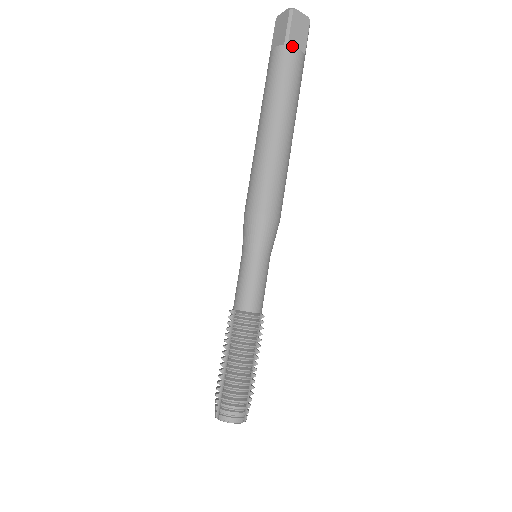
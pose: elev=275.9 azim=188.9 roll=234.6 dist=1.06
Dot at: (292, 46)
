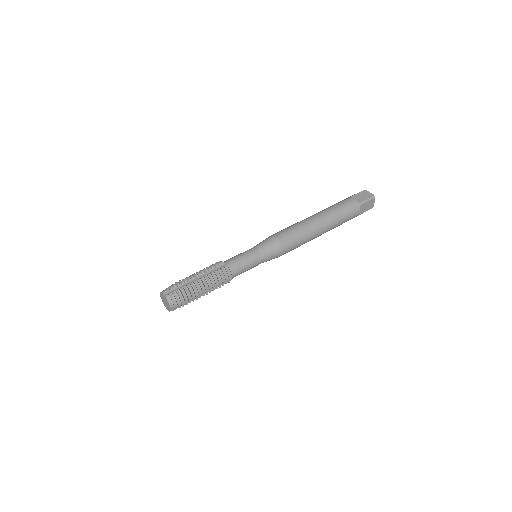
Dot at: (360, 208)
